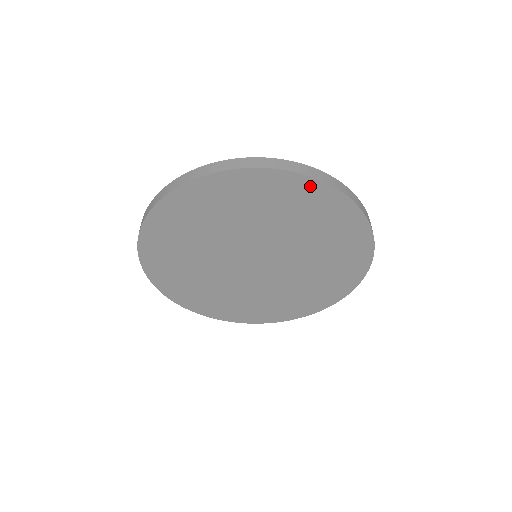
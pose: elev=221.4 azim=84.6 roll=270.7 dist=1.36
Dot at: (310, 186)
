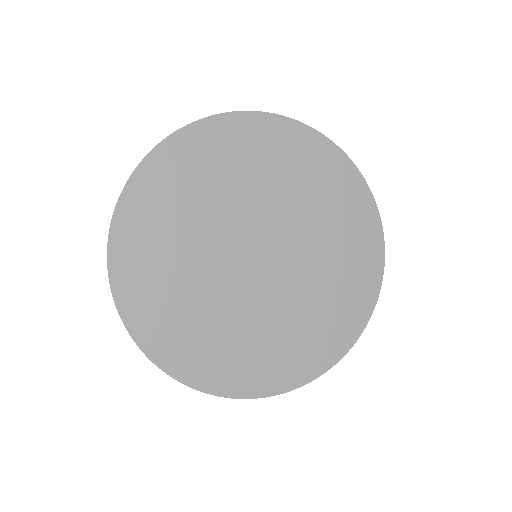
Dot at: (350, 175)
